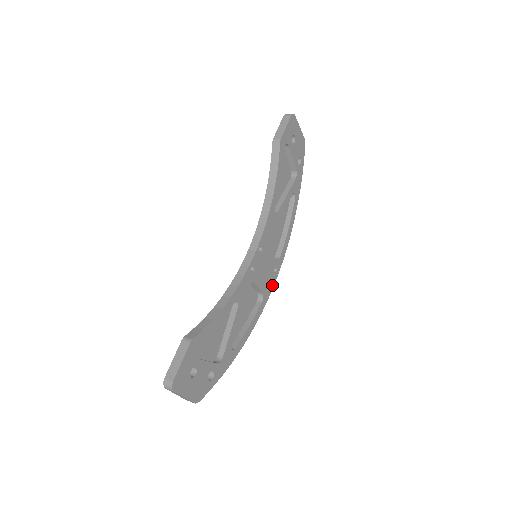
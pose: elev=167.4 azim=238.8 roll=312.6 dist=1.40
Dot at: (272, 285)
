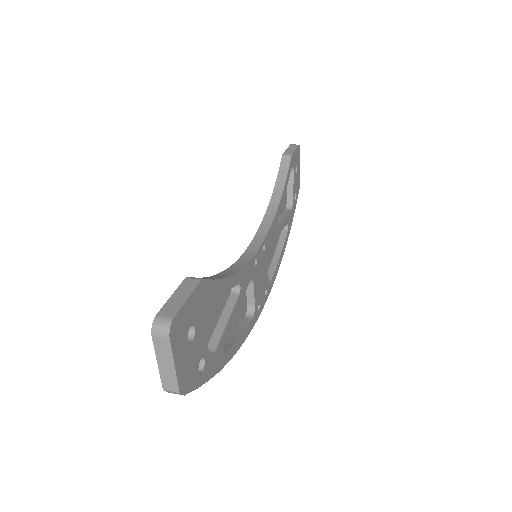
Dot at: (261, 308)
